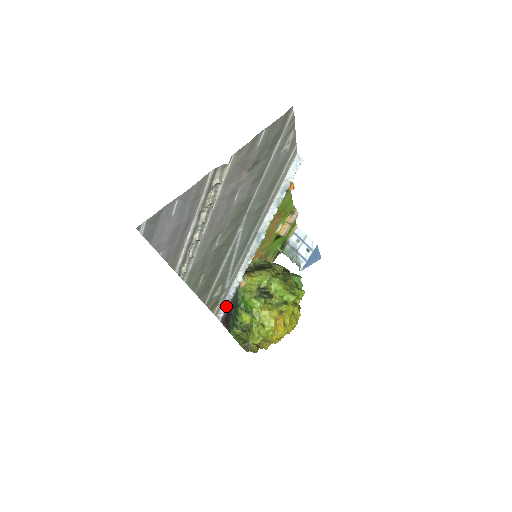
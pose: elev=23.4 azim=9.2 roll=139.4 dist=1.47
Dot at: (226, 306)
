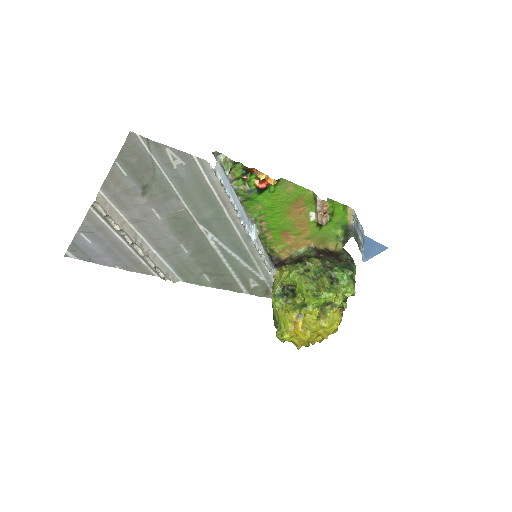
Dot at: occluded
